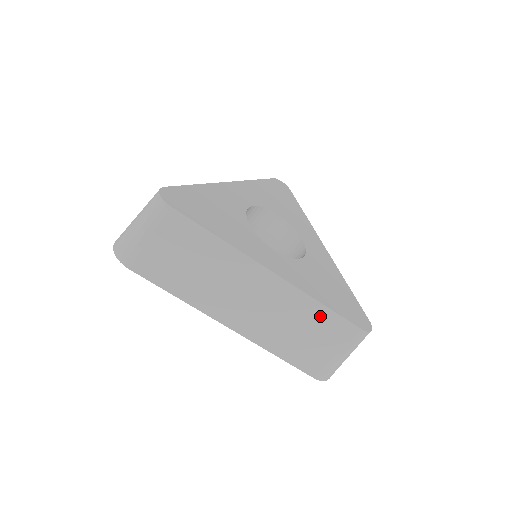
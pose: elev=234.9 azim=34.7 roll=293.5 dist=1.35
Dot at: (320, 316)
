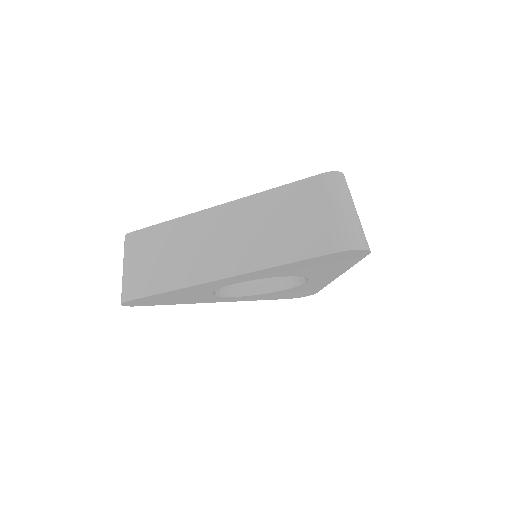
Dot at: (280, 199)
